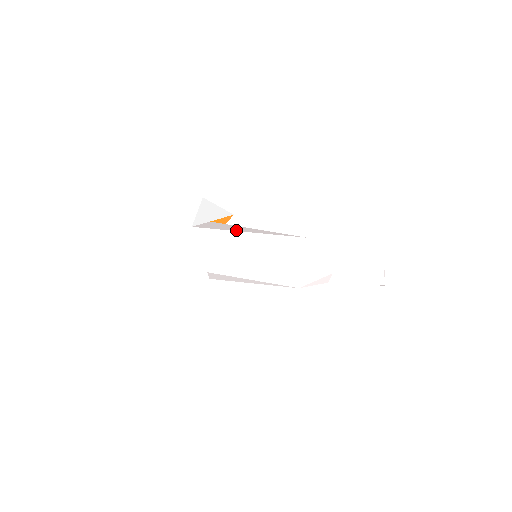
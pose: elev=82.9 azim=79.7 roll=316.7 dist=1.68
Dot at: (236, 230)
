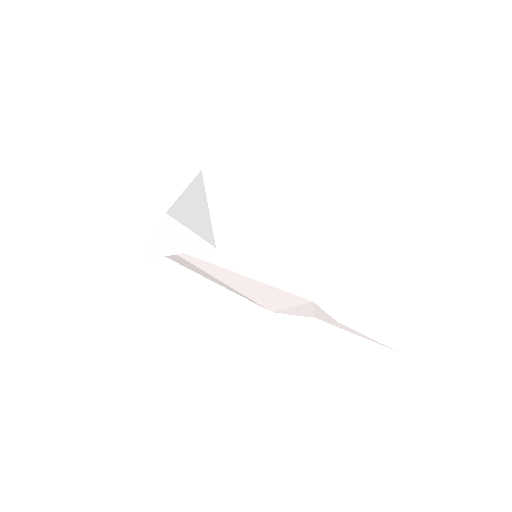
Dot at: (251, 202)
